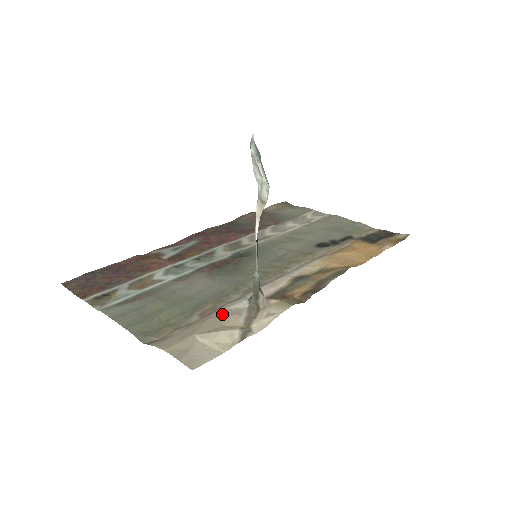
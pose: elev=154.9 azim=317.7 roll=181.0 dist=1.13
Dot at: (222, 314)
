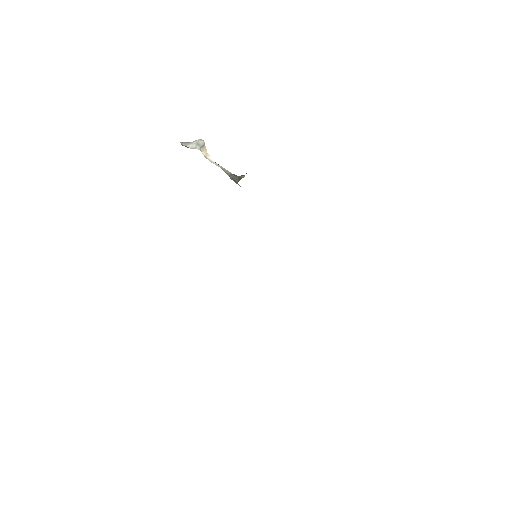
Dot at: occluded
